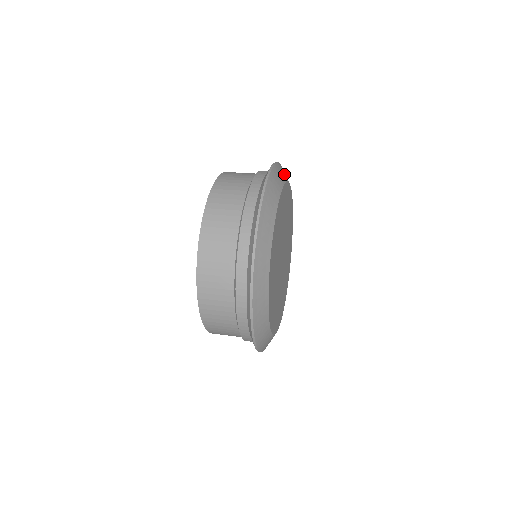
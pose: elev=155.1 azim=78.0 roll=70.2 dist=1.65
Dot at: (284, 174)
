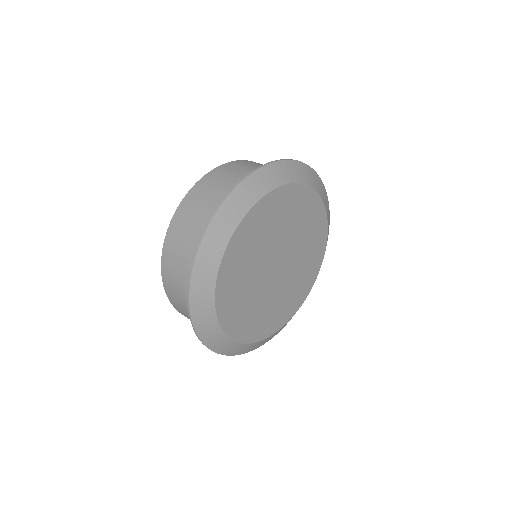
Dot at: (228, 222)
